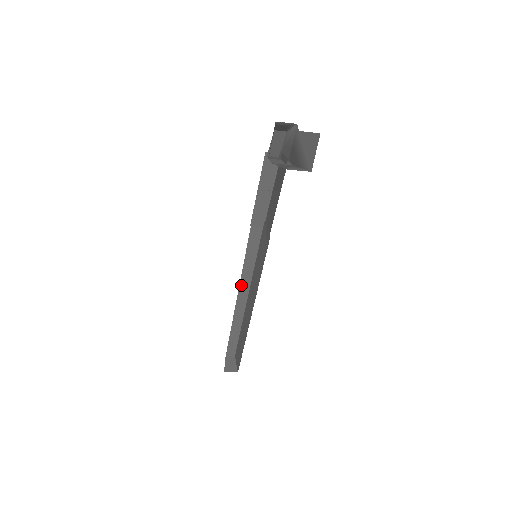
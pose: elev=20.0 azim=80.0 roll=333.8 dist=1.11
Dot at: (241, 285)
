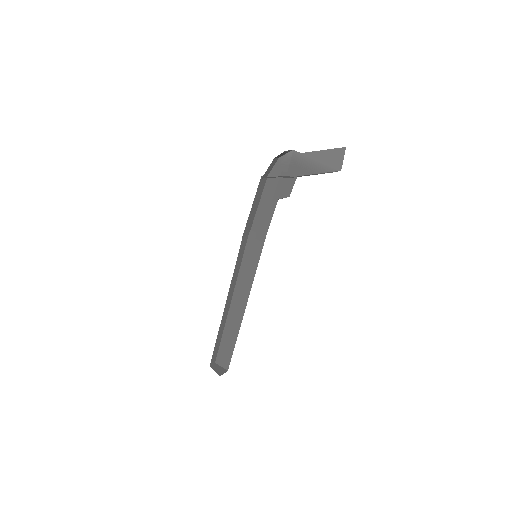
Dot at: (229, 291)
